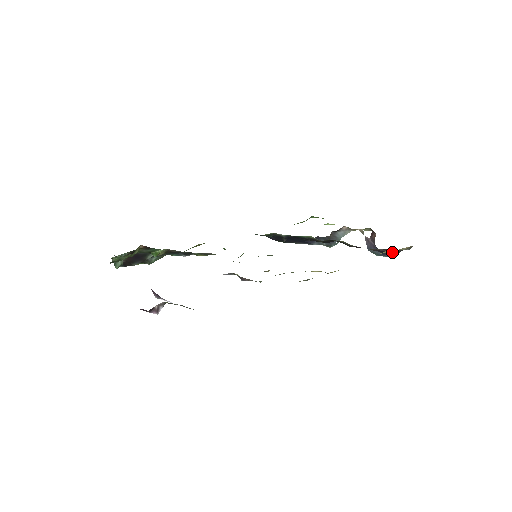
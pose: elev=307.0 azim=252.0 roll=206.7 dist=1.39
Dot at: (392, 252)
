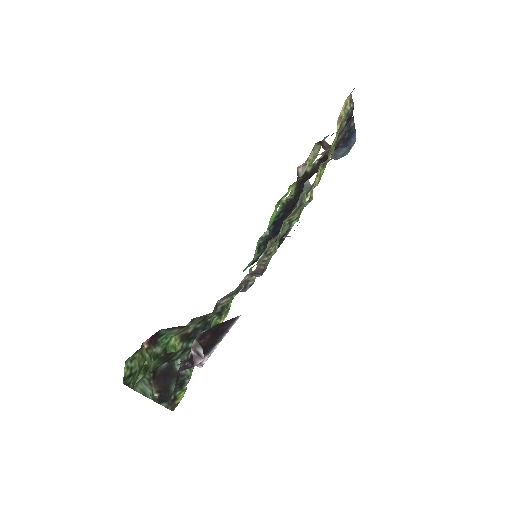
Dot at: (349, 130)
